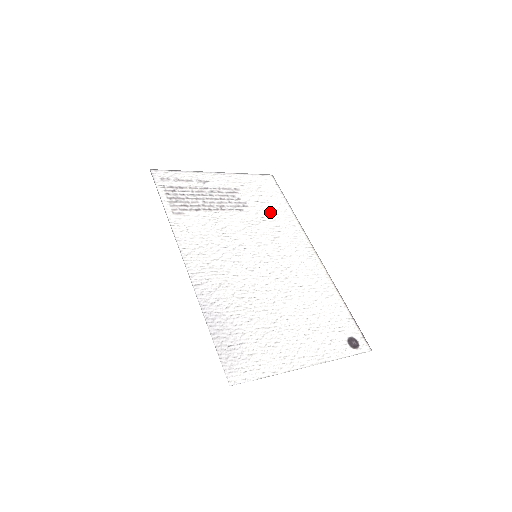
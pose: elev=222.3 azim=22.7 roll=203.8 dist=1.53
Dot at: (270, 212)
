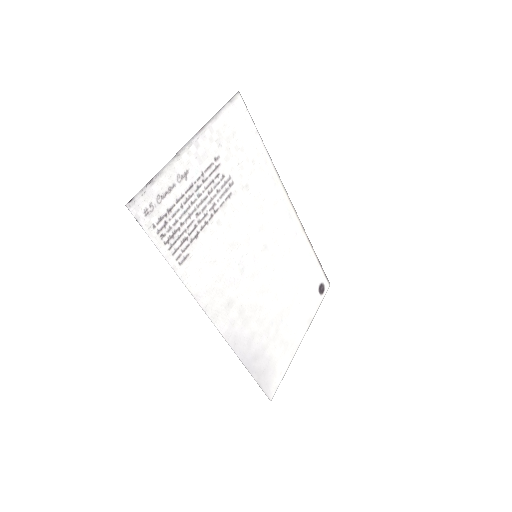
Dot at: (252, 174)
